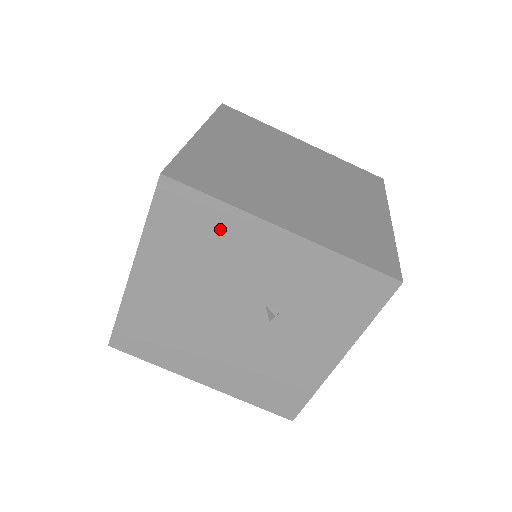
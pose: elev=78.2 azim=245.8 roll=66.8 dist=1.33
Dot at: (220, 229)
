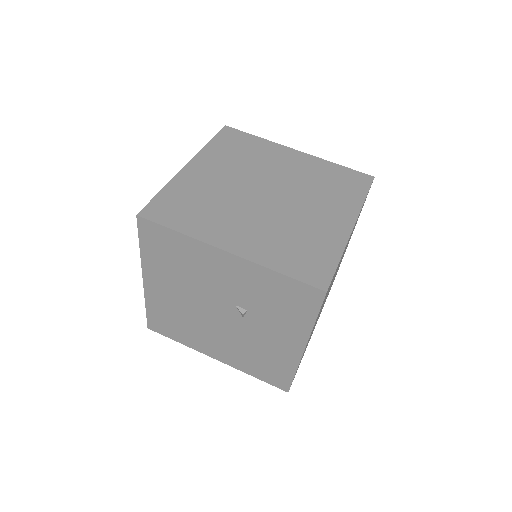
Dot at: (186, 251)
